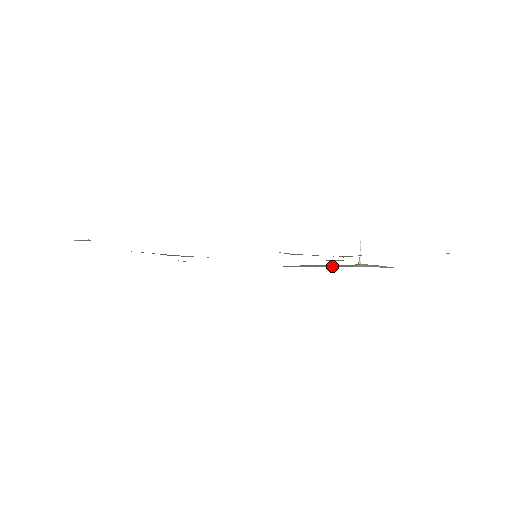
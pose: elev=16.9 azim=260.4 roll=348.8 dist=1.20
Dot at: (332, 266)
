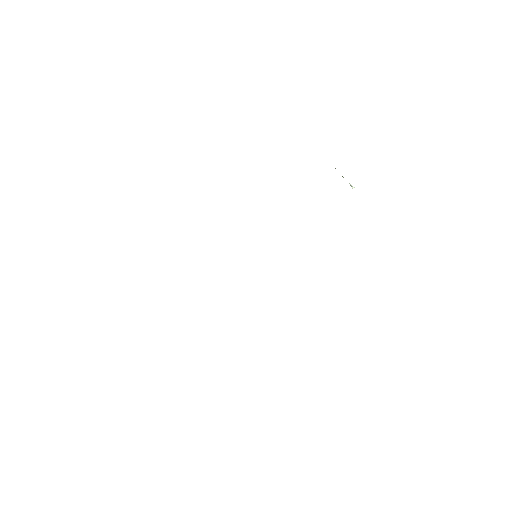
Dot at: occluded
